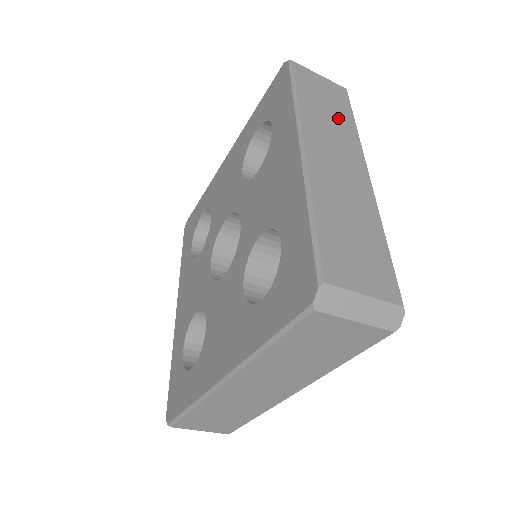
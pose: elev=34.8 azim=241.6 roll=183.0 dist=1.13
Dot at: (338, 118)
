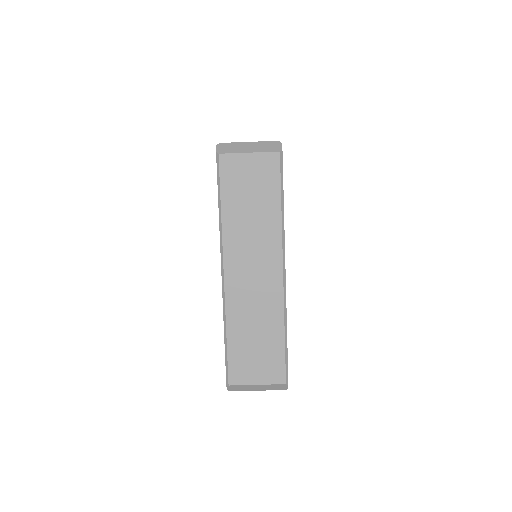
Dot at: occluded
